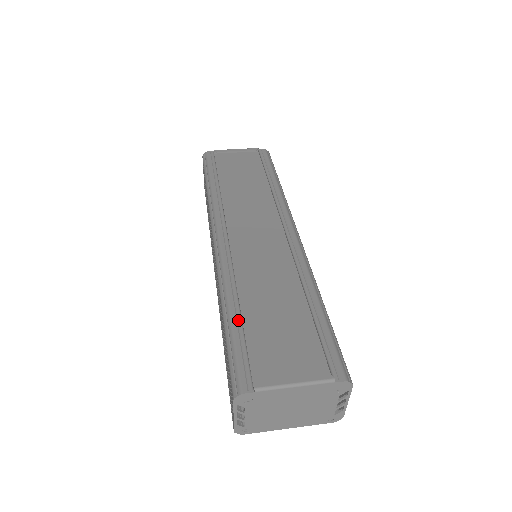
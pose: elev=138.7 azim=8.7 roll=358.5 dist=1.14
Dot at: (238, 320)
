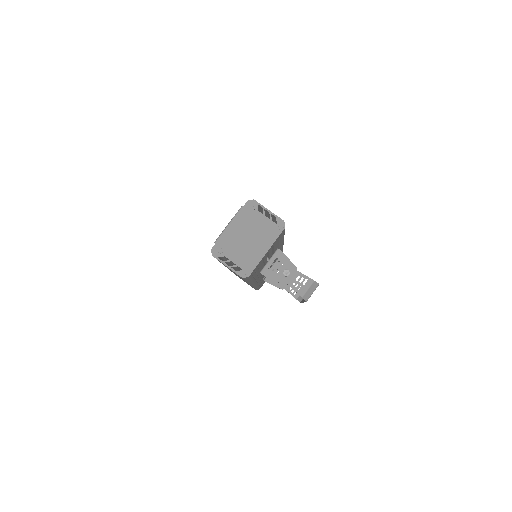
Dot at: occluded
